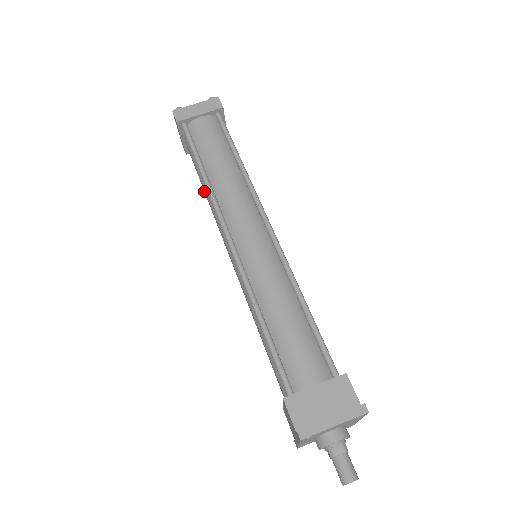
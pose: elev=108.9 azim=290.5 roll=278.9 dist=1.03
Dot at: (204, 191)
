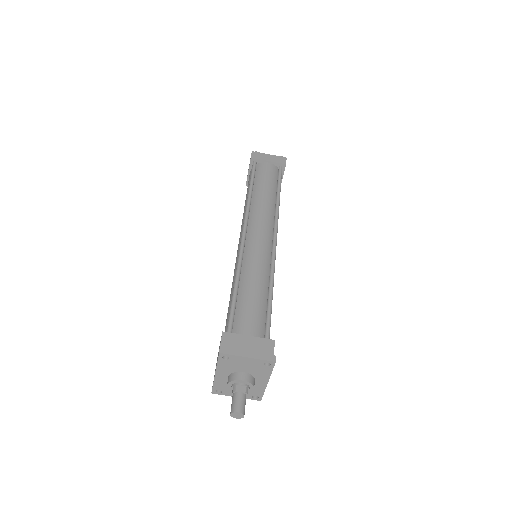
Dot at: occluded
